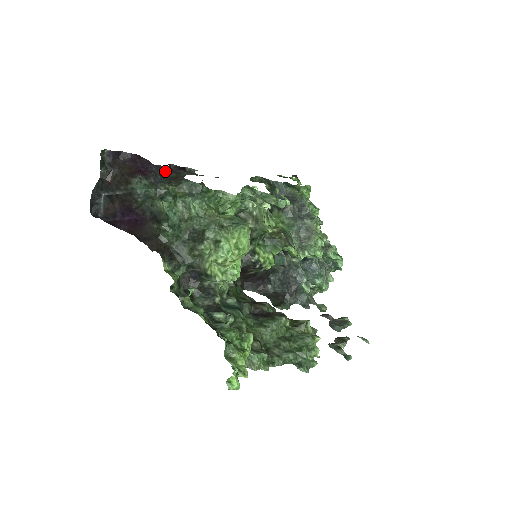
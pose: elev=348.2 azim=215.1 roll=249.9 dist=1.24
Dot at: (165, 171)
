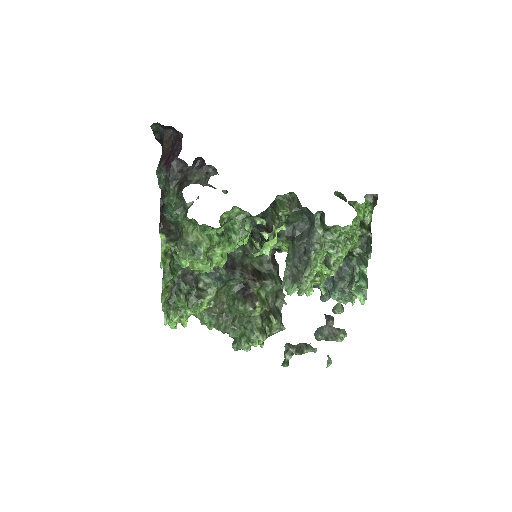
Dot at: (184, 168)
